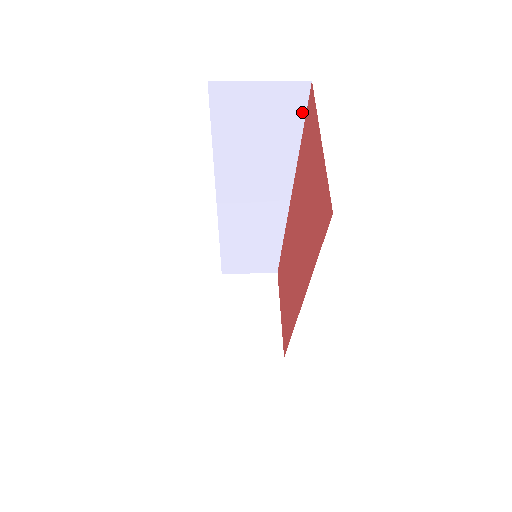
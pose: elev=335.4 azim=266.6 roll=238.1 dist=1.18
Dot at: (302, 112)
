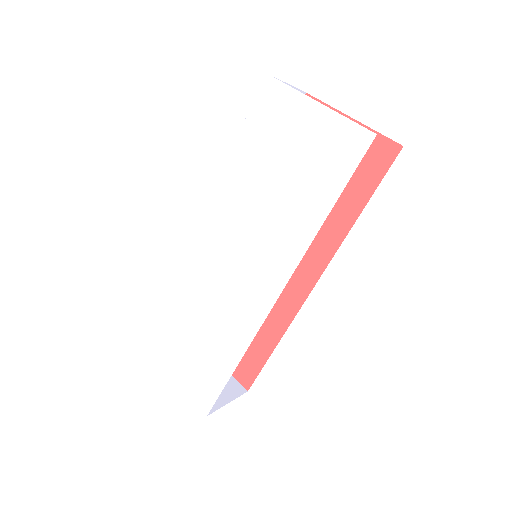
Dot at: occluded
